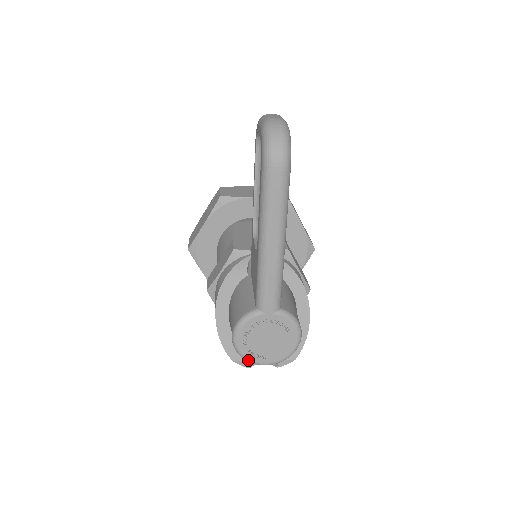
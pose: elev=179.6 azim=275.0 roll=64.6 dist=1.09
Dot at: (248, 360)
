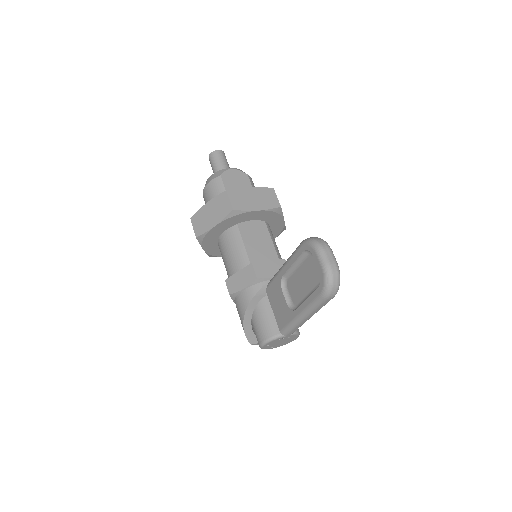
Dot at: occluded
